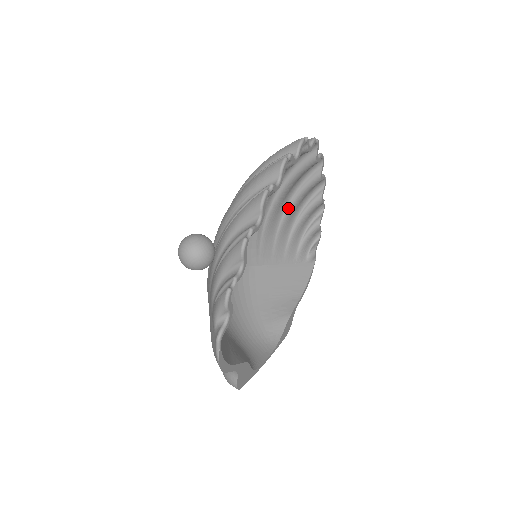
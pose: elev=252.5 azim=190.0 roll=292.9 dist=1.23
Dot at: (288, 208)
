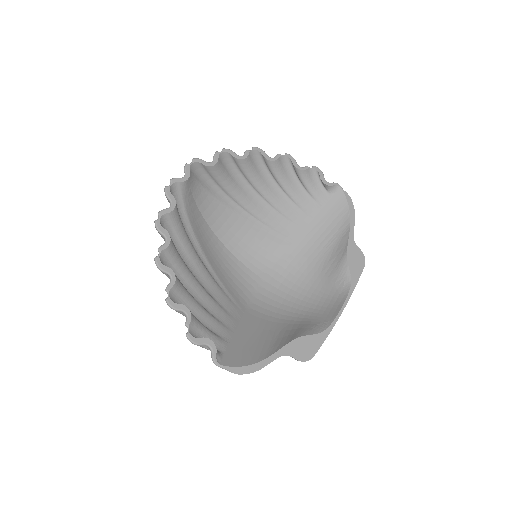
Dot at: (259, 193)
